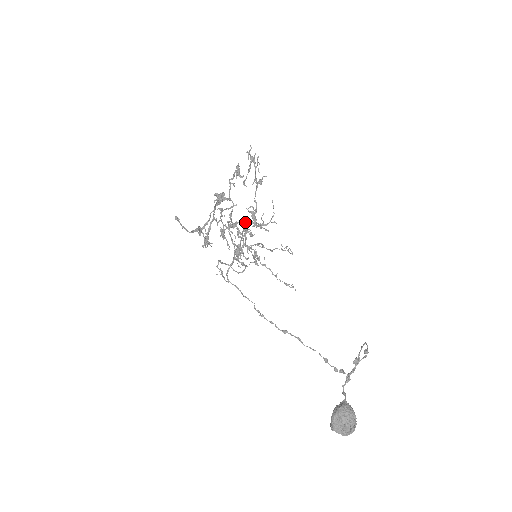
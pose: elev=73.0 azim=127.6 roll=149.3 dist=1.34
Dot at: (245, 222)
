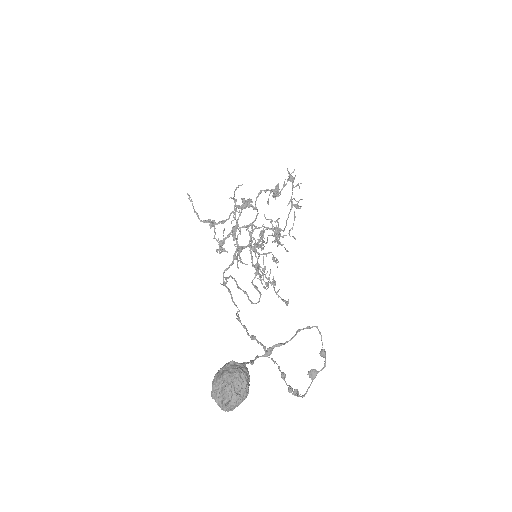
Dot at: (263, 231)
